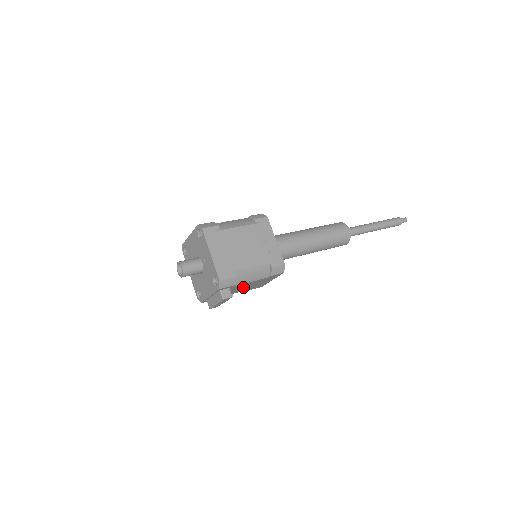
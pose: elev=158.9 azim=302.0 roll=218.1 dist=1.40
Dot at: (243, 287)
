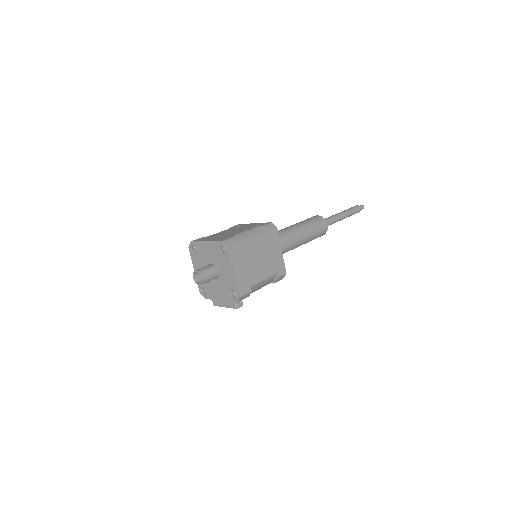
Dot at: occluded
